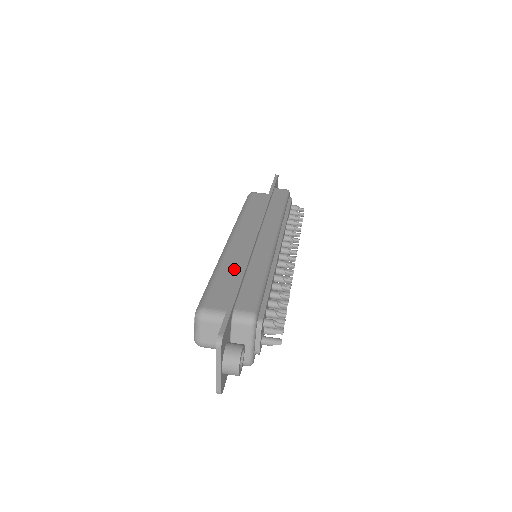
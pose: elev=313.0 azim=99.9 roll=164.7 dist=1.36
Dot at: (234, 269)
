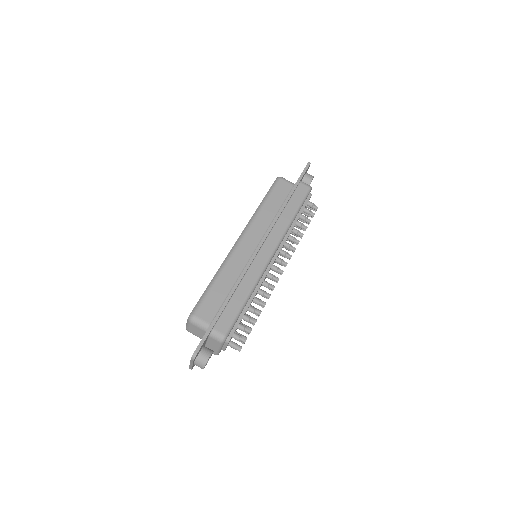
Dot at: (229, 280)
